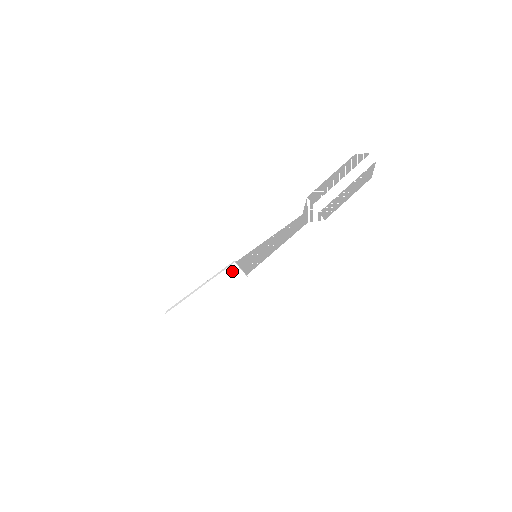
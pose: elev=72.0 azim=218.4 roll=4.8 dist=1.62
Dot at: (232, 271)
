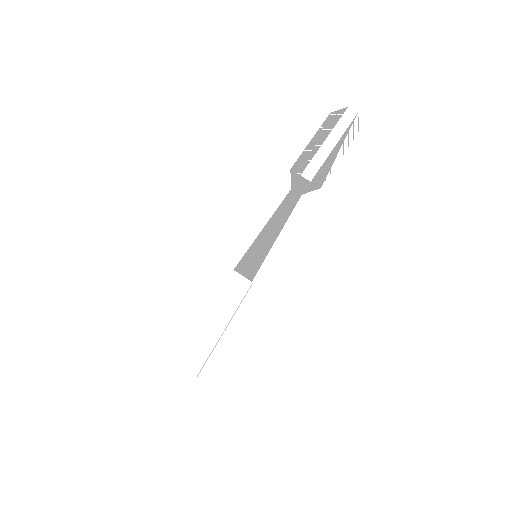
Dot at: (232, 281)
